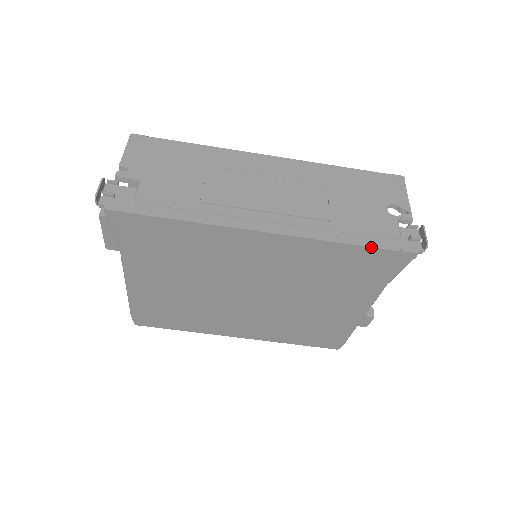
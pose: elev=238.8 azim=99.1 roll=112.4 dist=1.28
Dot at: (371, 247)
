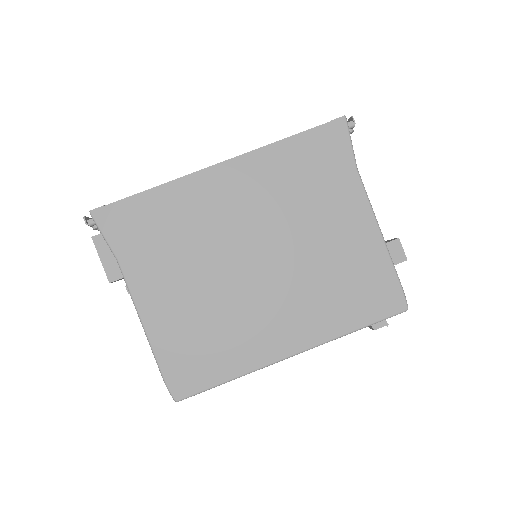
Dot at: (305, 131)
